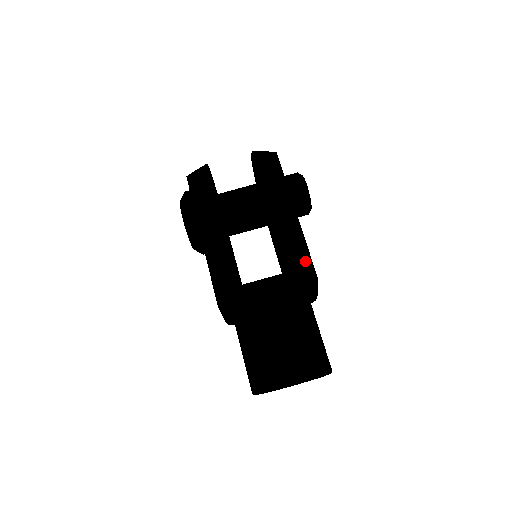
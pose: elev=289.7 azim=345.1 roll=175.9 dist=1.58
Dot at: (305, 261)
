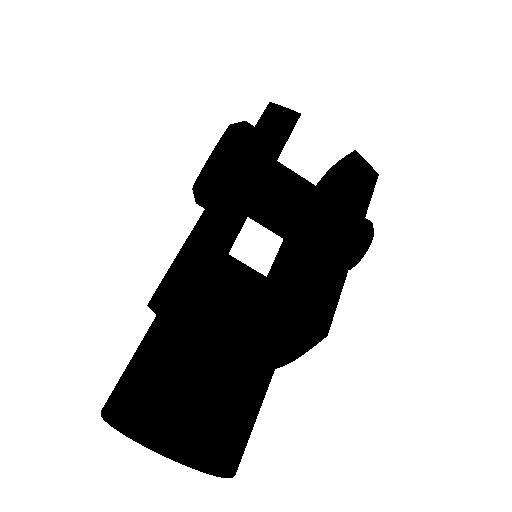
Dot at: (327, 303)
